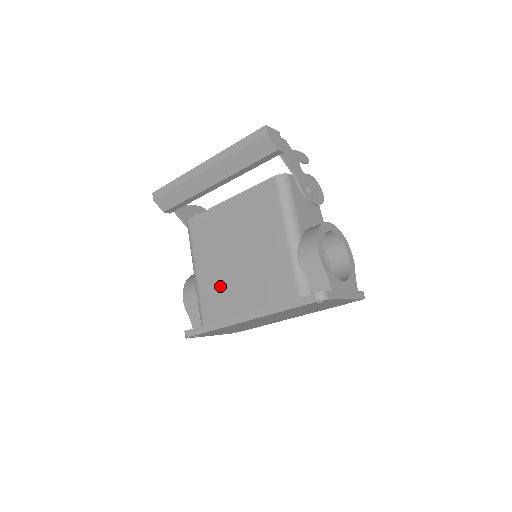
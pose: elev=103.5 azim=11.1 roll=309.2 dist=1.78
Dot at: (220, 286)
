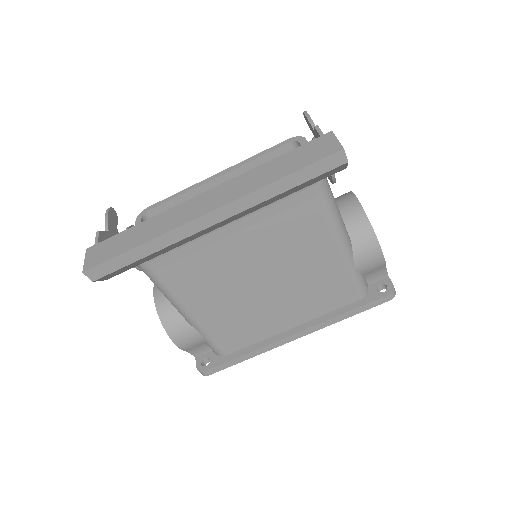
Dot at: (242, 318)
